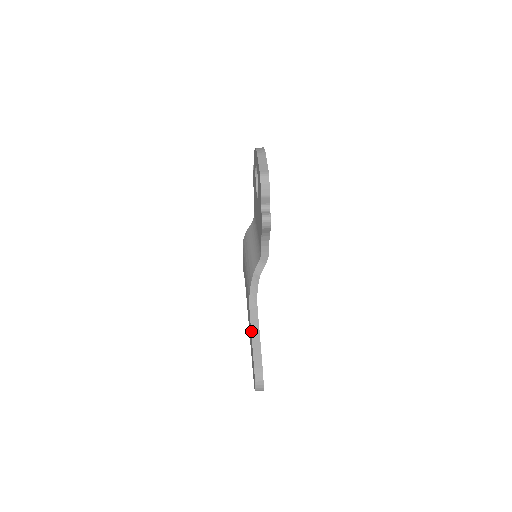
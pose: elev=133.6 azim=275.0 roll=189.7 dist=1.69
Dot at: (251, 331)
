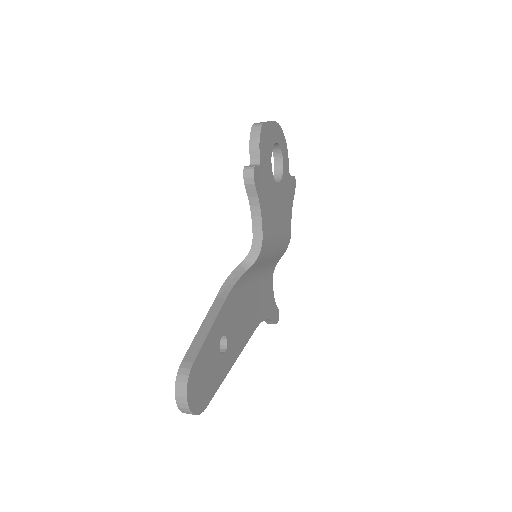
Dot at: (203, 320)
